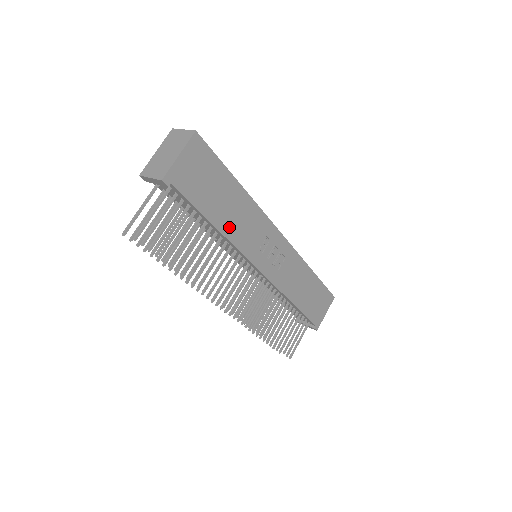
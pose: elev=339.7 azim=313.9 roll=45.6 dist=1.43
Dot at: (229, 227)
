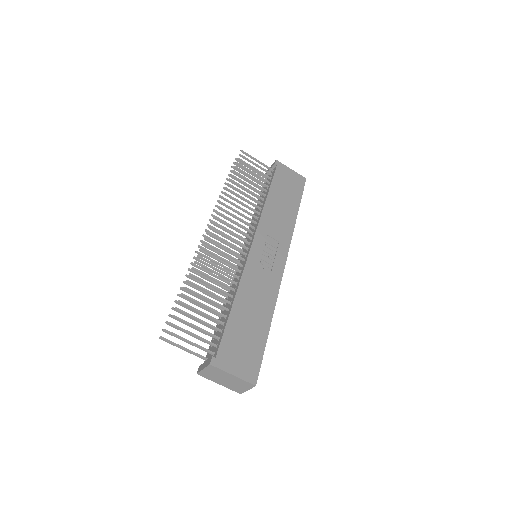
Dot at: (271, 207)
